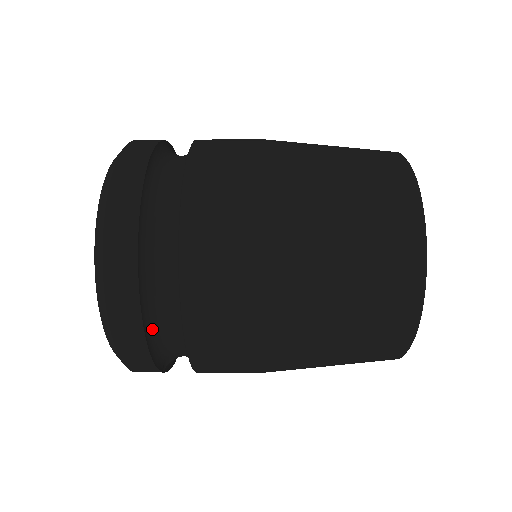
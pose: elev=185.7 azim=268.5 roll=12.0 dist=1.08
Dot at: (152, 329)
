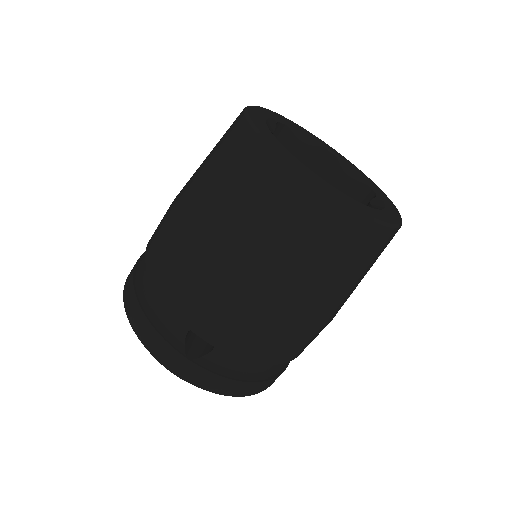
Dot at: (150, 307)
